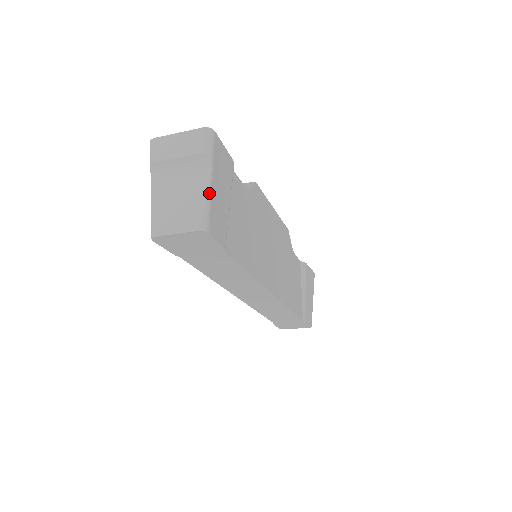
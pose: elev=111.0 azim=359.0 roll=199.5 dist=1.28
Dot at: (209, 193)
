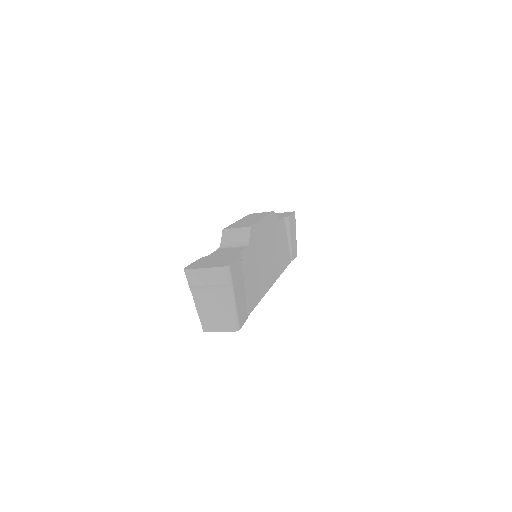
Dot at: (235, 307)
